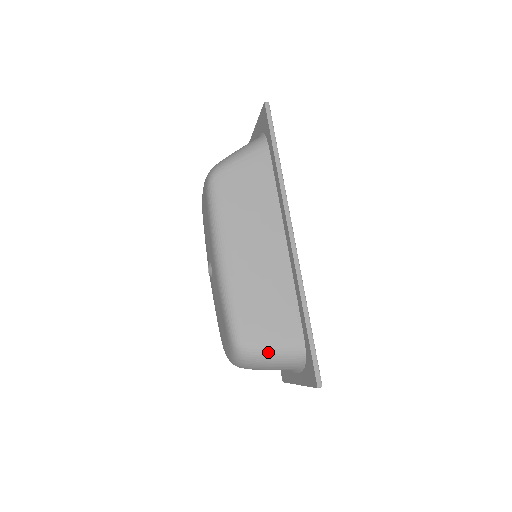
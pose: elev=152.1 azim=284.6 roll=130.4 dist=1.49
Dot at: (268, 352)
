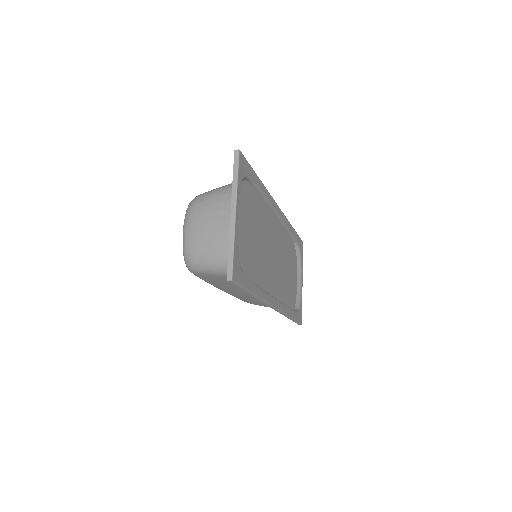
Dot at: occluded
